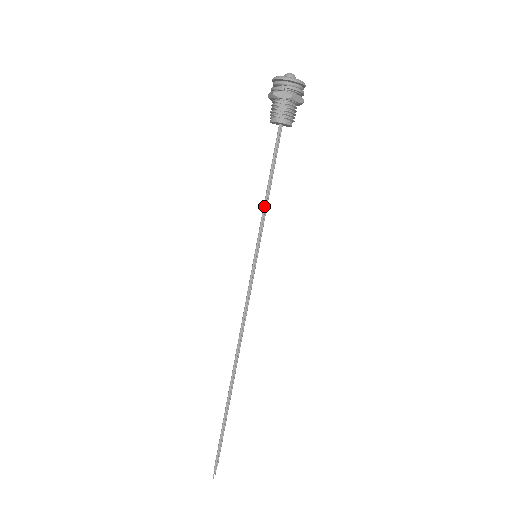
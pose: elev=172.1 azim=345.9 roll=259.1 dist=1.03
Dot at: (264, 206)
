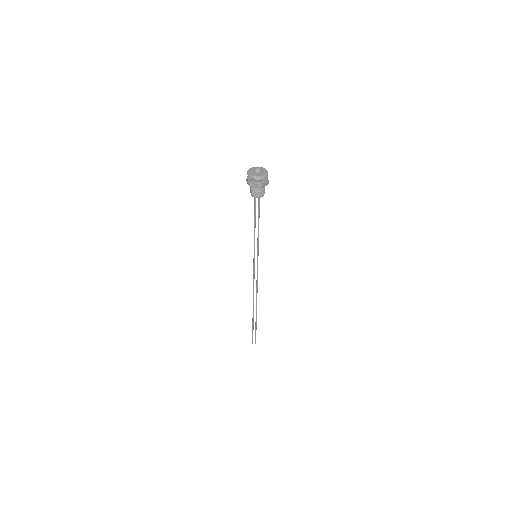
Dot at: (254, 234)
